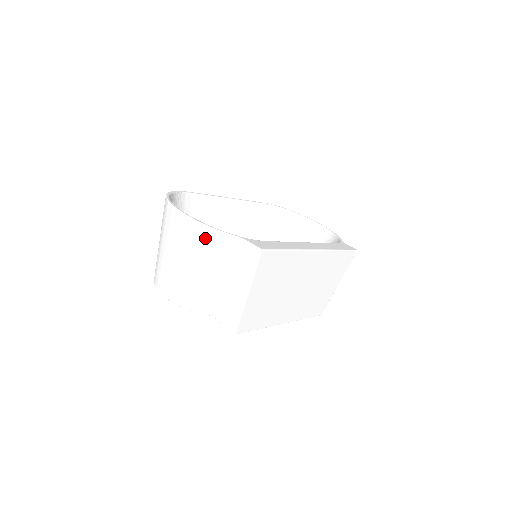
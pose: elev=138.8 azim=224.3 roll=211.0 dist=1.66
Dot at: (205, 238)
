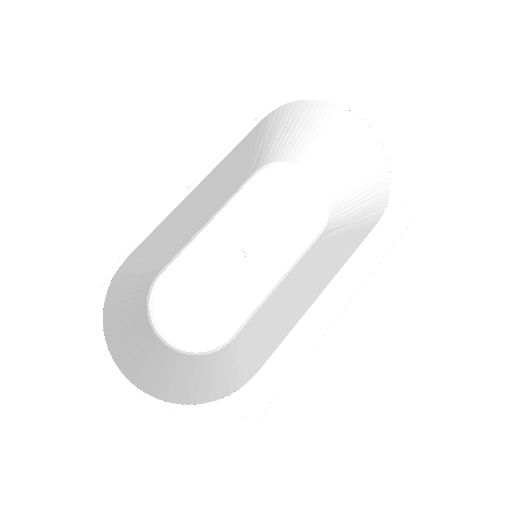
Dot at: occluded
